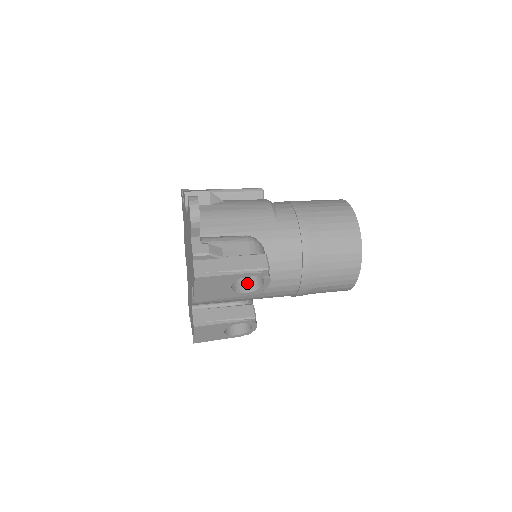
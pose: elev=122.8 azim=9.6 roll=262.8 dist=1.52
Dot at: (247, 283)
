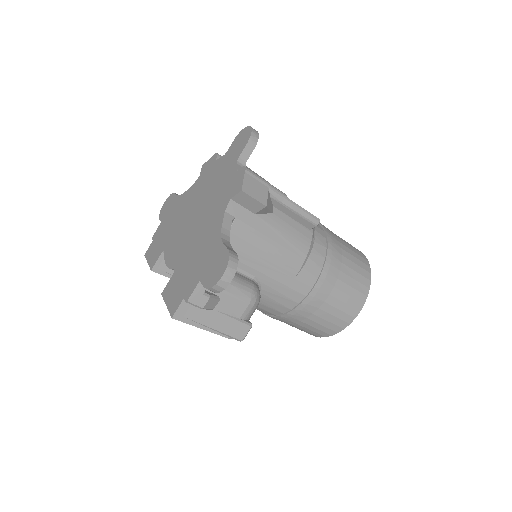
Dot at: occluded
